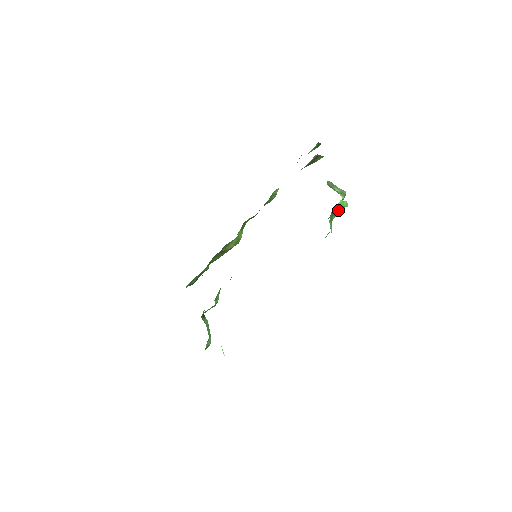
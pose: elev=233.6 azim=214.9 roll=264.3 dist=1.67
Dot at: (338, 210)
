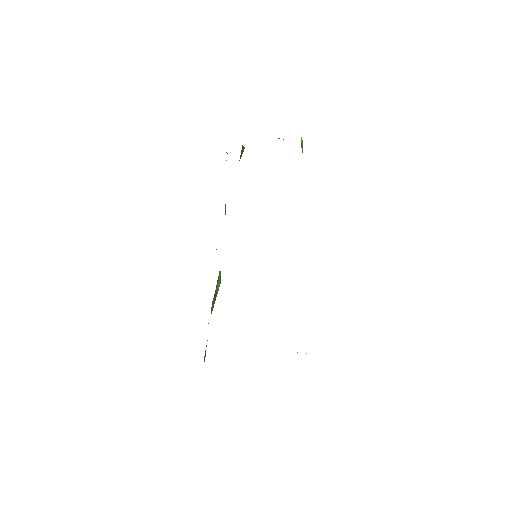
Dot at: (302, 146)
